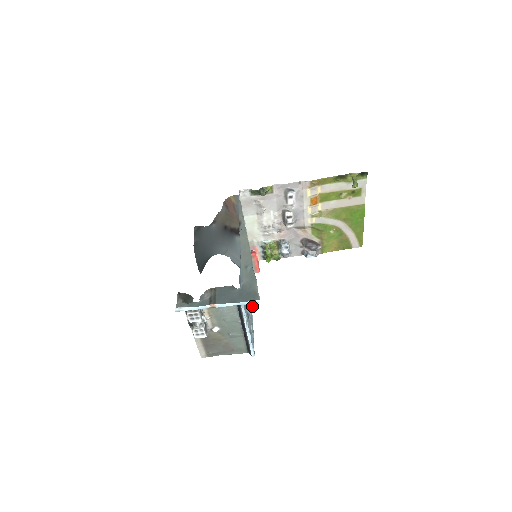
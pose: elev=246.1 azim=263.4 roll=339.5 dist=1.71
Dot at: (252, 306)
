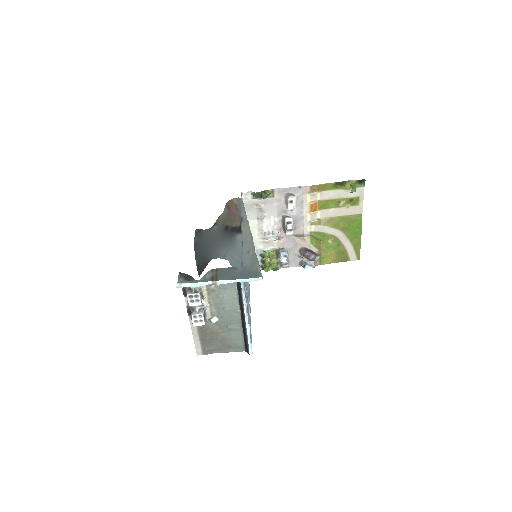
Dot at: (250, 309)
